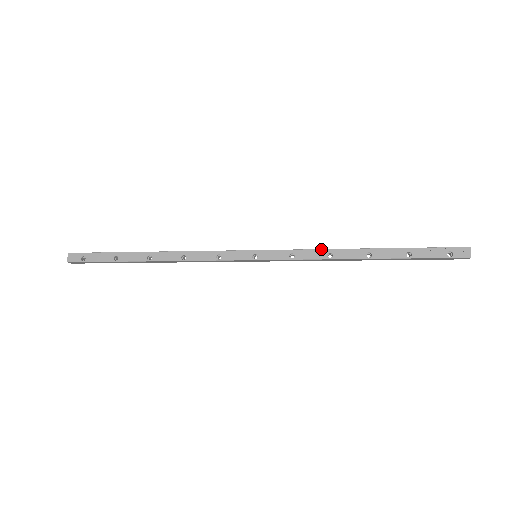
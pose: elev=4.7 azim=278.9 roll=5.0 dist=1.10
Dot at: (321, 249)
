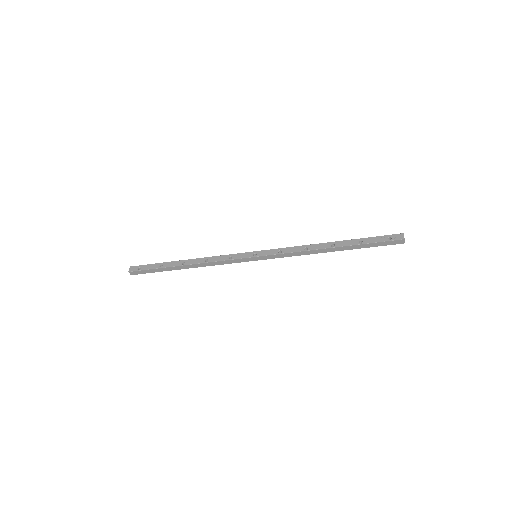
Dot at: (300, 246)
